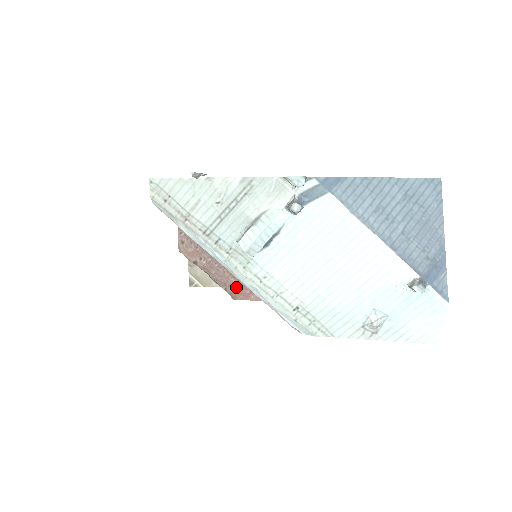
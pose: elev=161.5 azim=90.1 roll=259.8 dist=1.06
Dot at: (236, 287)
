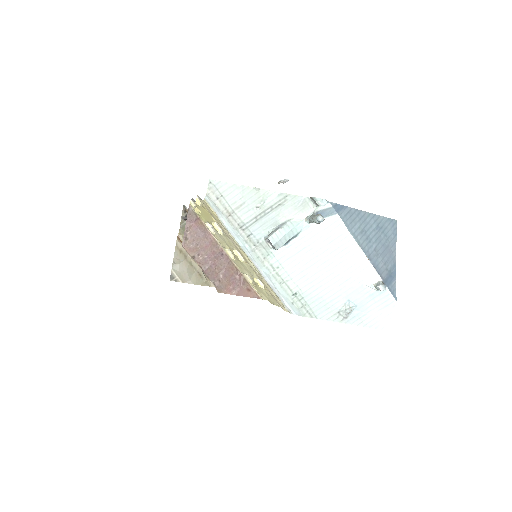
Dot at: (222, 282)
